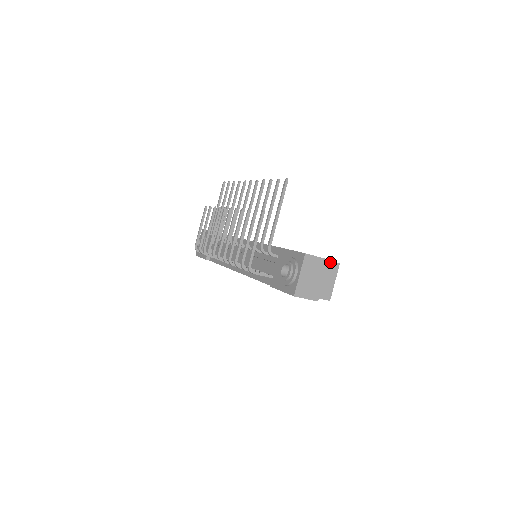
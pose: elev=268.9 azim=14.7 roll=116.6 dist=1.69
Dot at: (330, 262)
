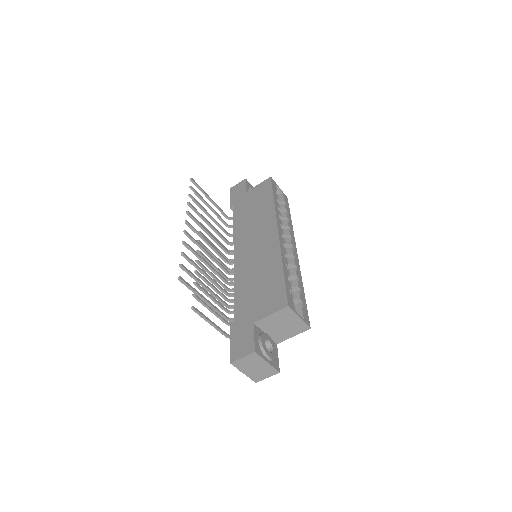
Dot at: (277, 312)
